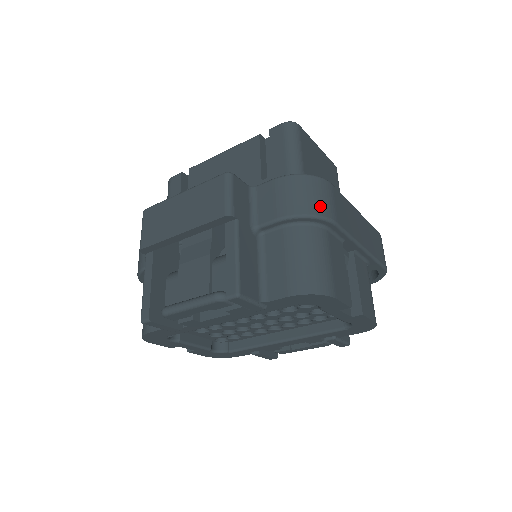
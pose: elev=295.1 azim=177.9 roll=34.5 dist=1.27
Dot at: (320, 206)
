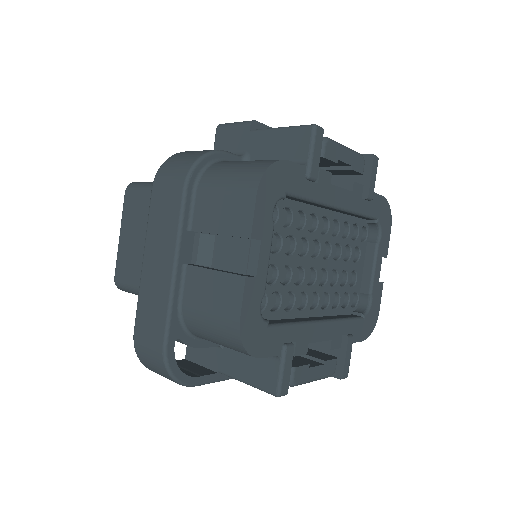
Dot at: occluded
